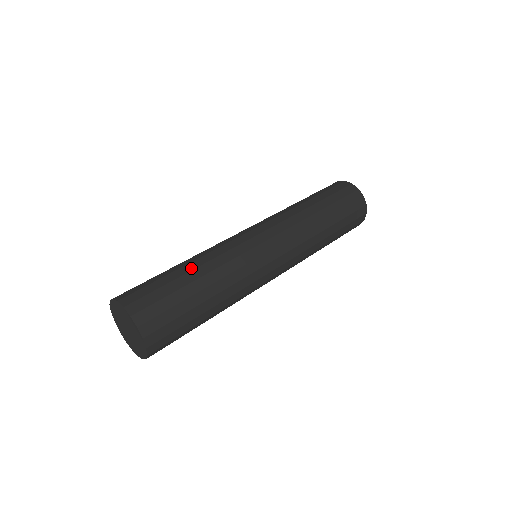
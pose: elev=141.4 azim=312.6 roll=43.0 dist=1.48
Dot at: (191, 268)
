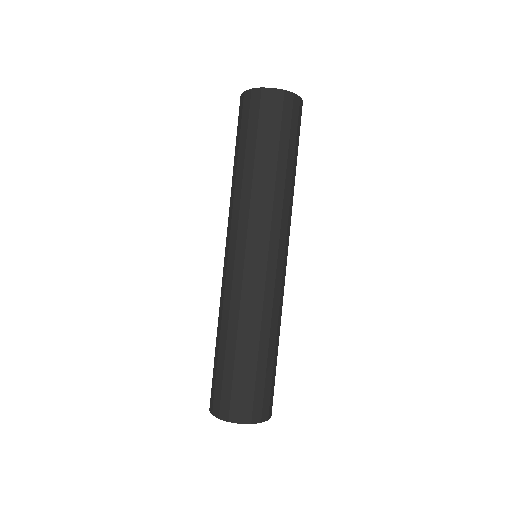
Dot at: (224, 342)
